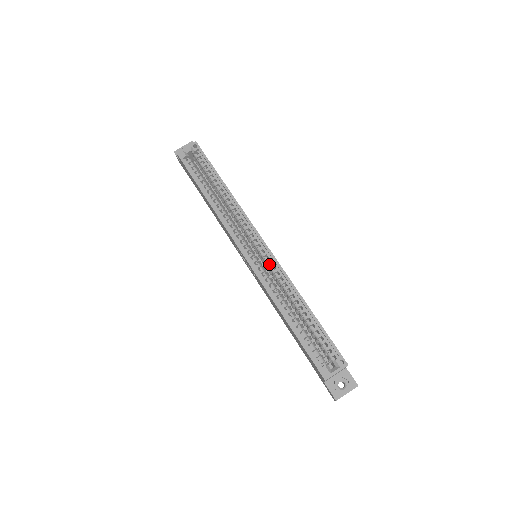
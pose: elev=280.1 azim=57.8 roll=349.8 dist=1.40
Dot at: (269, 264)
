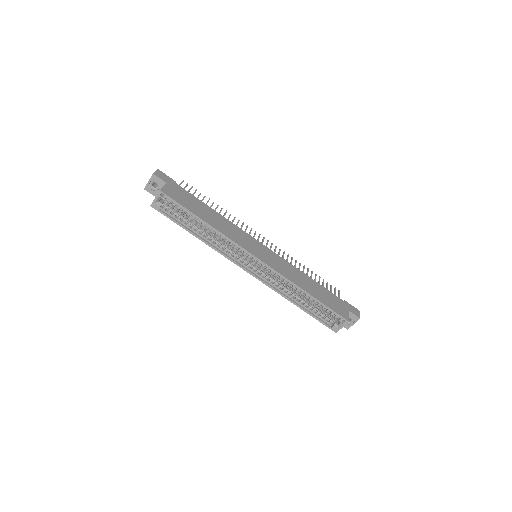
Dot at: (269, 271)
